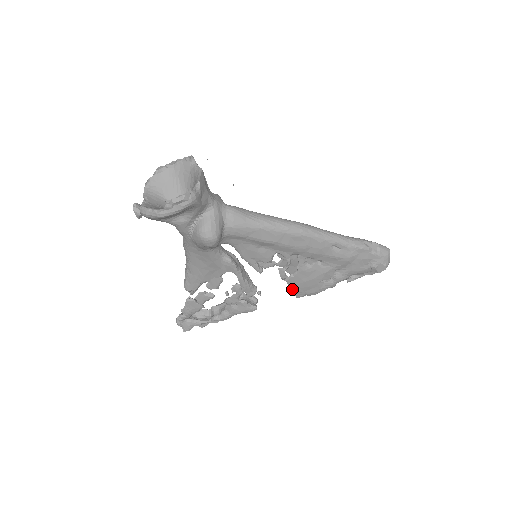
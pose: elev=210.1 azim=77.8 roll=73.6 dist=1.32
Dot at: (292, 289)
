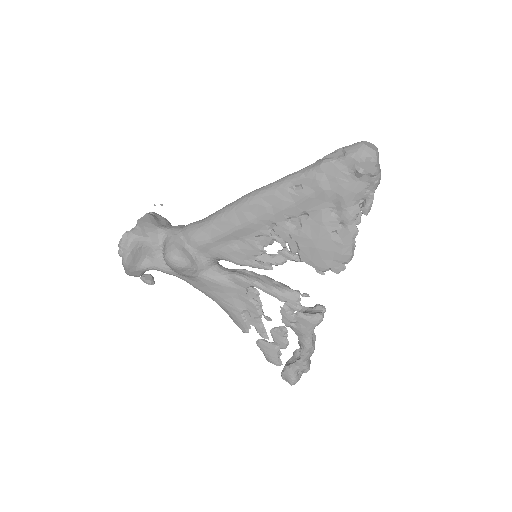
Dot at: (317, 266)
